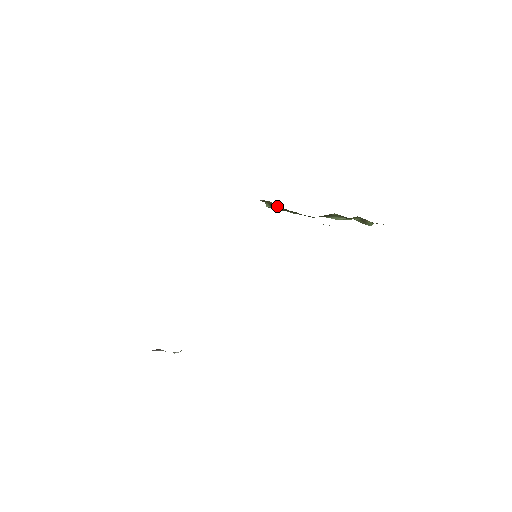
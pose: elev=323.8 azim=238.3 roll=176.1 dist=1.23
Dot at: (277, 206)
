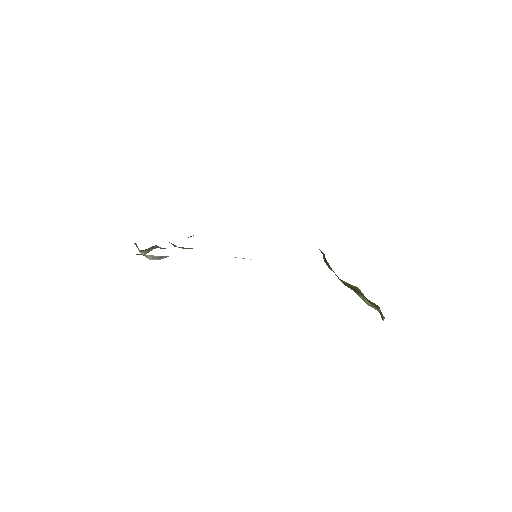
Dot at: (326, 260)
